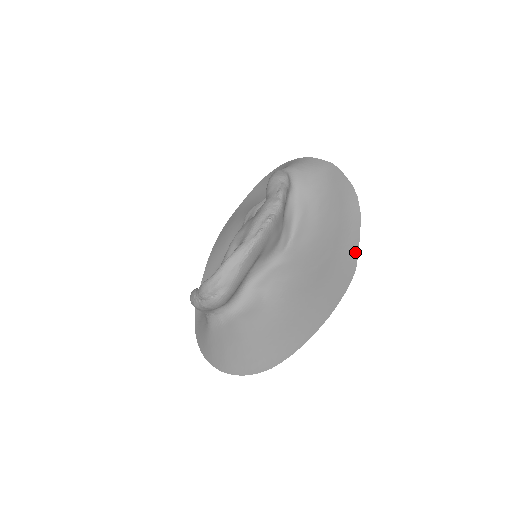
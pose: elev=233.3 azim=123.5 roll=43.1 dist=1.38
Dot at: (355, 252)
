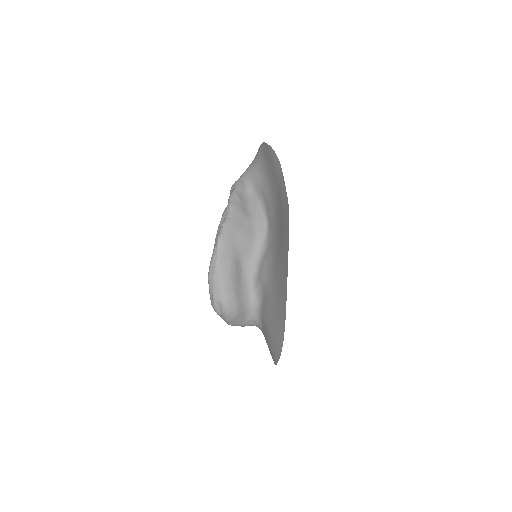
Dot at: (286, 195)
